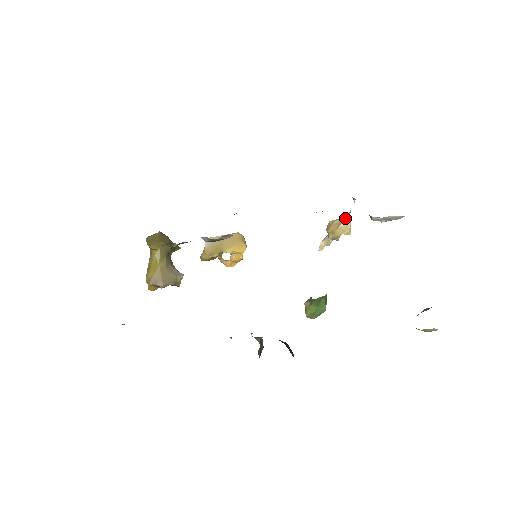
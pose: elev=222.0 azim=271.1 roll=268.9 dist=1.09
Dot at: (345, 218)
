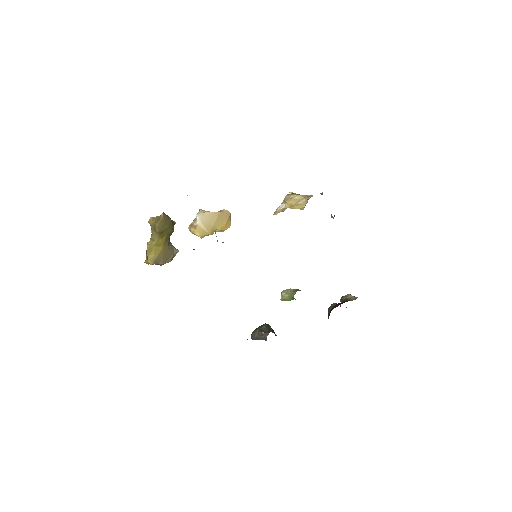
Dot at: (305, 198)
